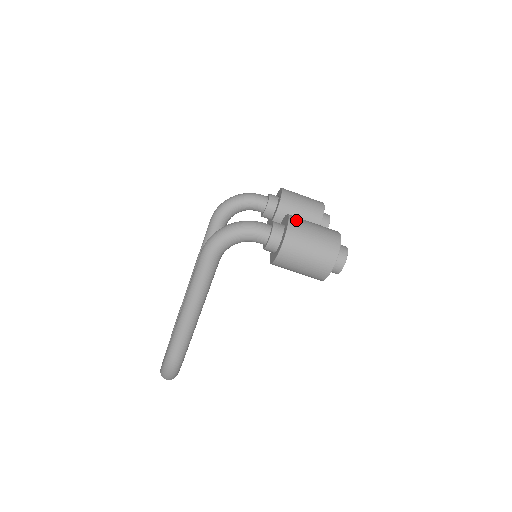
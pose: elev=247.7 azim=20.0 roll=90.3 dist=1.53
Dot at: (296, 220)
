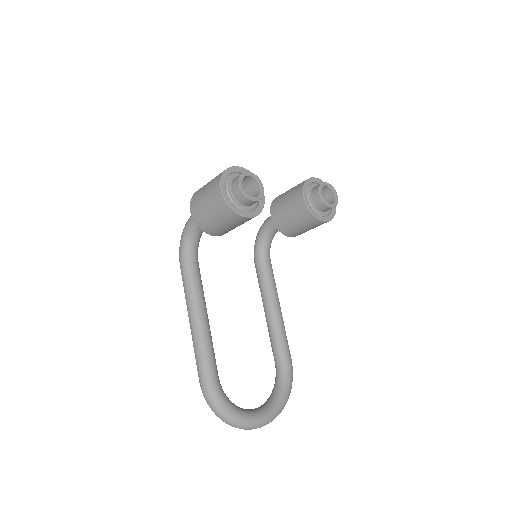
Dot at: occluded
